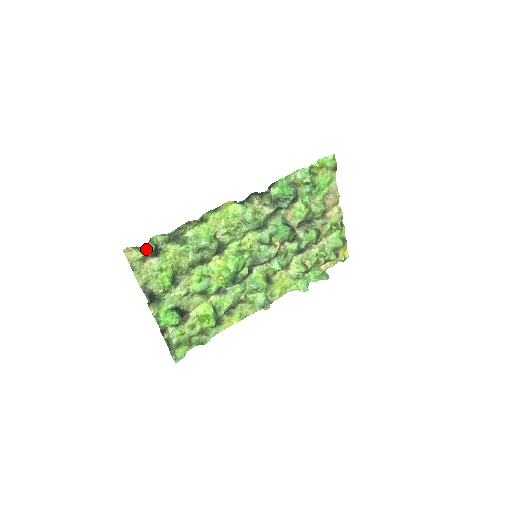
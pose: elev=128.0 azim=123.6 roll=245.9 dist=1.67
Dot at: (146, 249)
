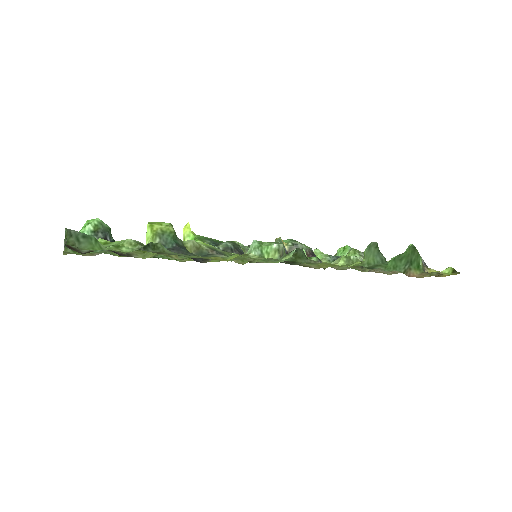
Dot at: occluded
